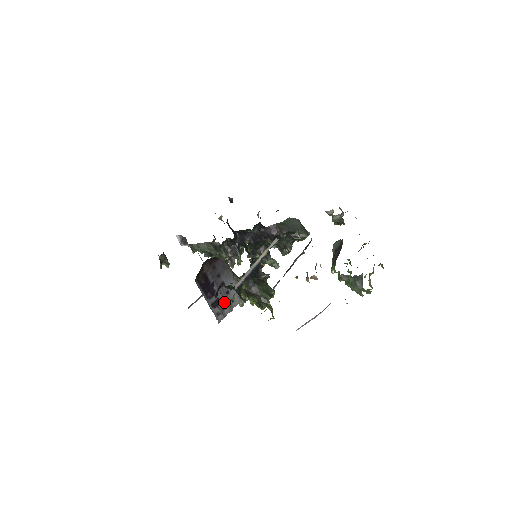
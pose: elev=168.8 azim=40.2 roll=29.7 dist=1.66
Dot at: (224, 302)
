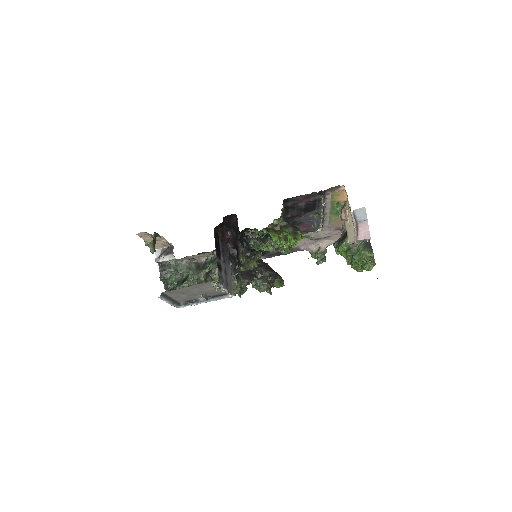
Dot at: (223, 274)
